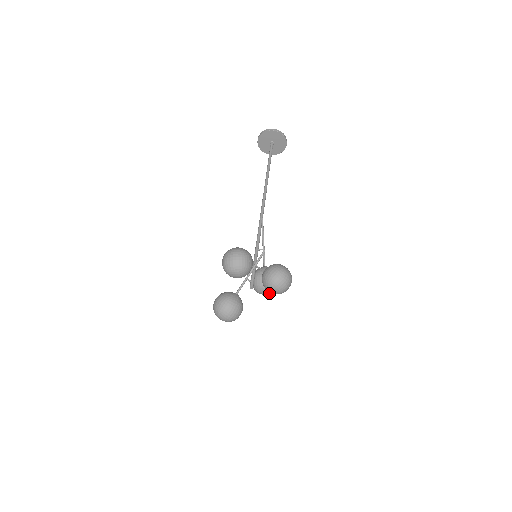
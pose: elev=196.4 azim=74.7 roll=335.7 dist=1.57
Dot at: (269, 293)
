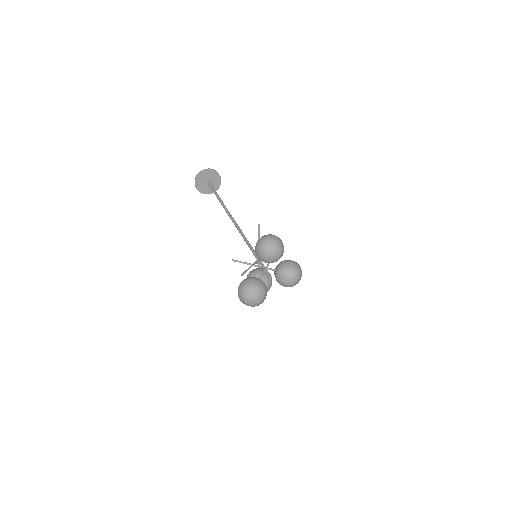
Dot at: occluded
